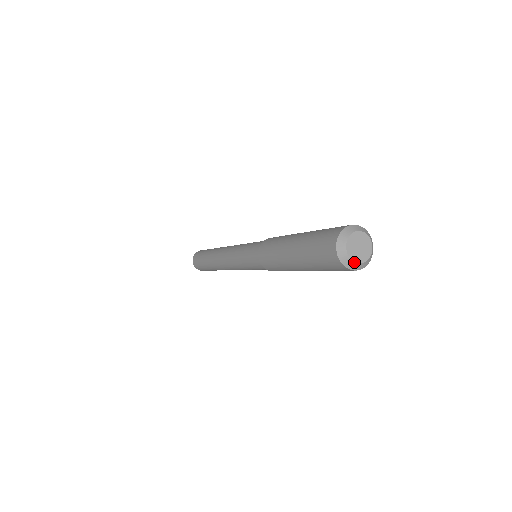
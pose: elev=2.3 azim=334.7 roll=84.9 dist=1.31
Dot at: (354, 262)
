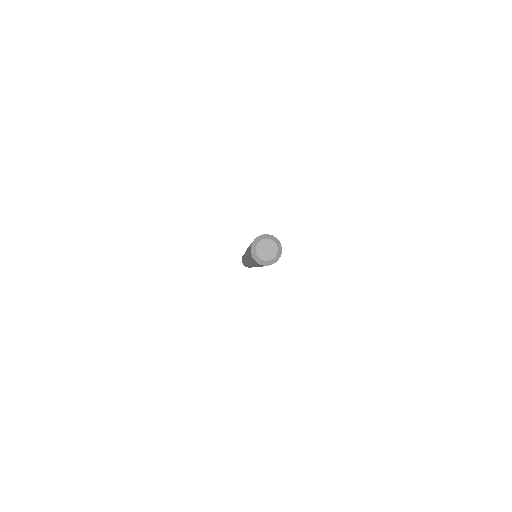
Dot at: (261, 259)
